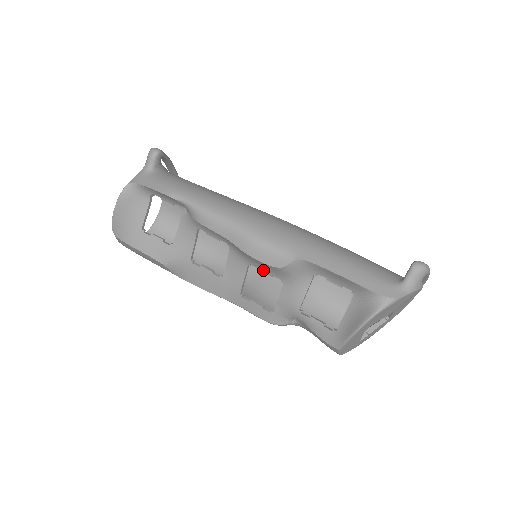
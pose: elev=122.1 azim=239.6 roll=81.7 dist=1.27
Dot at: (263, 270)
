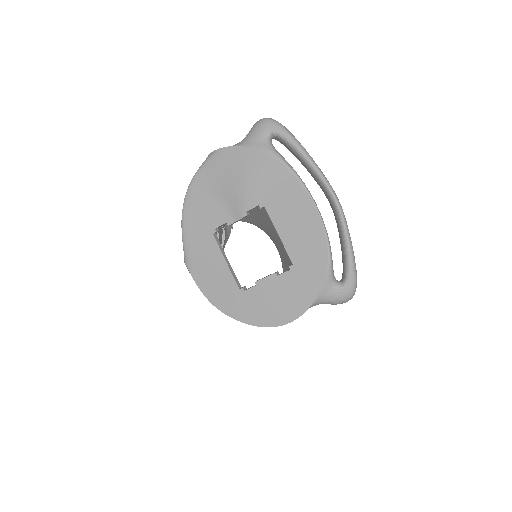
Dot at: occluded
